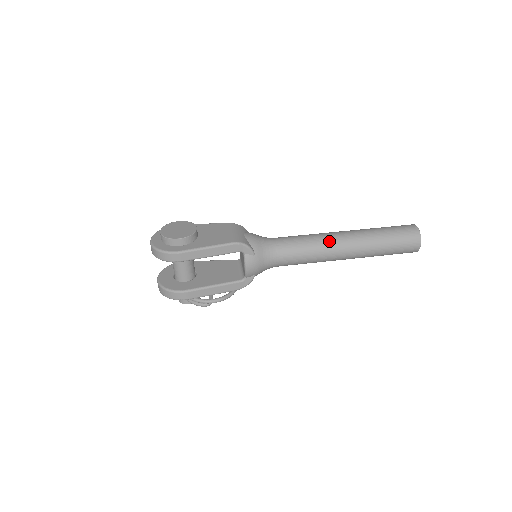
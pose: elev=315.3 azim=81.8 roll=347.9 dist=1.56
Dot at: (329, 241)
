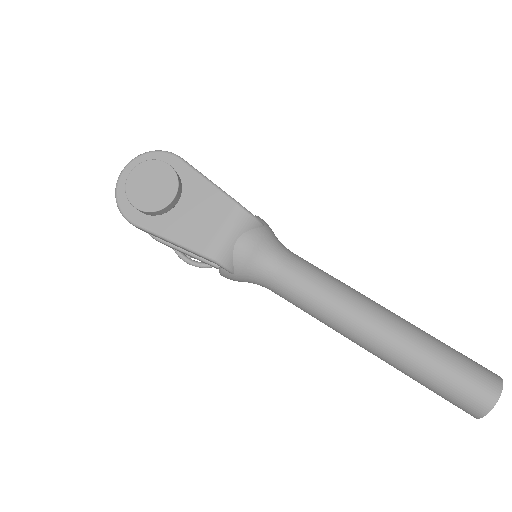
Dot at: (345, 324)
